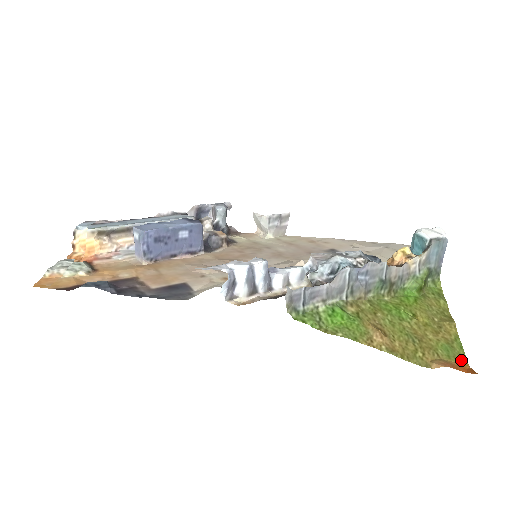
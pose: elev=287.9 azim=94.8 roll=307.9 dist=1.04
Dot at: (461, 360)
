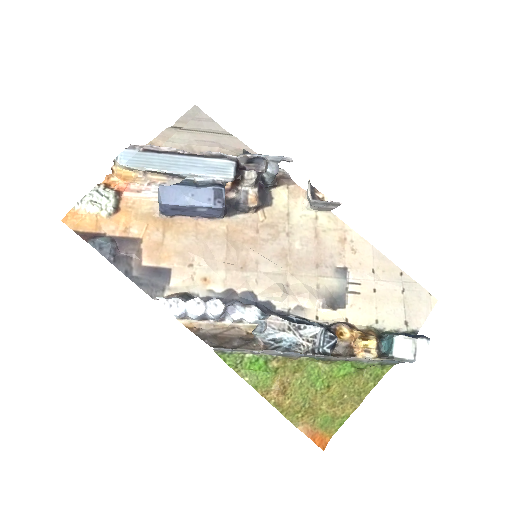
Dot at: (329, 432)
